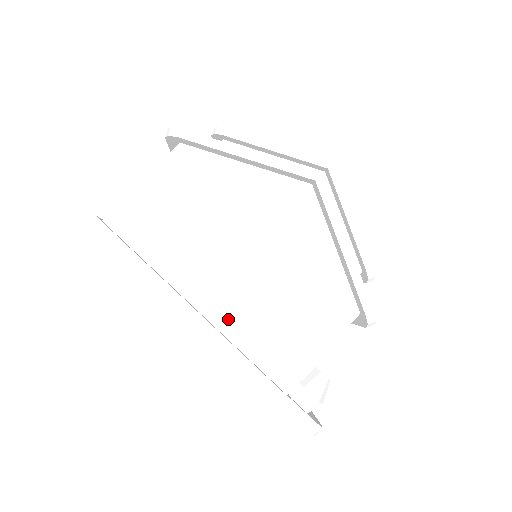
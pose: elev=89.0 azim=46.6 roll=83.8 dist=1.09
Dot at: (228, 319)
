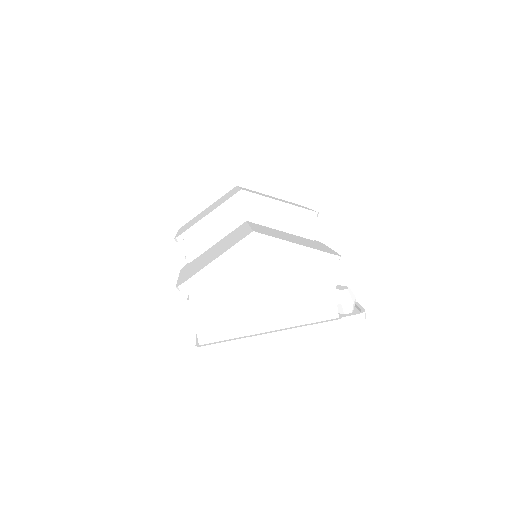
Dot at: (286, 320)
